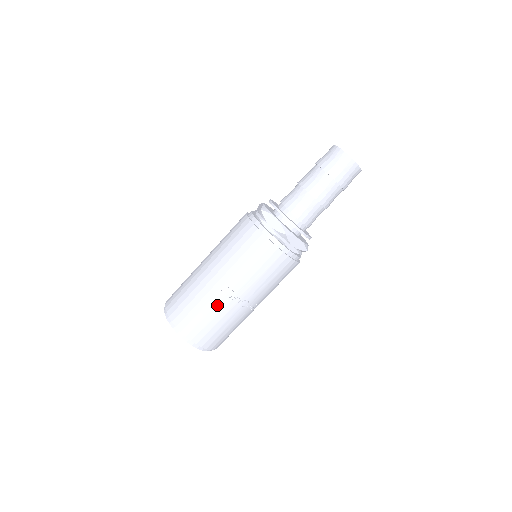
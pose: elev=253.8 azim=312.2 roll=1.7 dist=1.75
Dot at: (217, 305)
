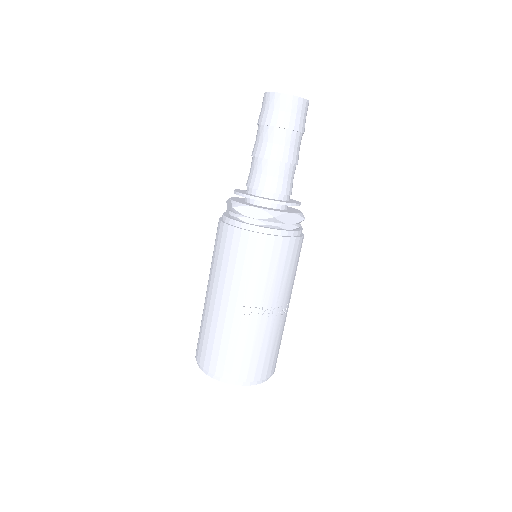
Dot at: (249, 331)
